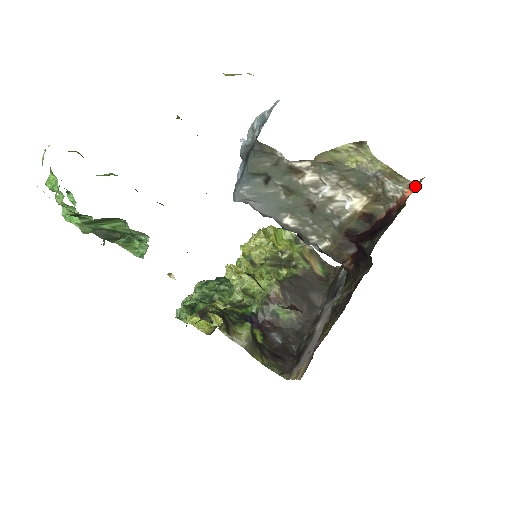
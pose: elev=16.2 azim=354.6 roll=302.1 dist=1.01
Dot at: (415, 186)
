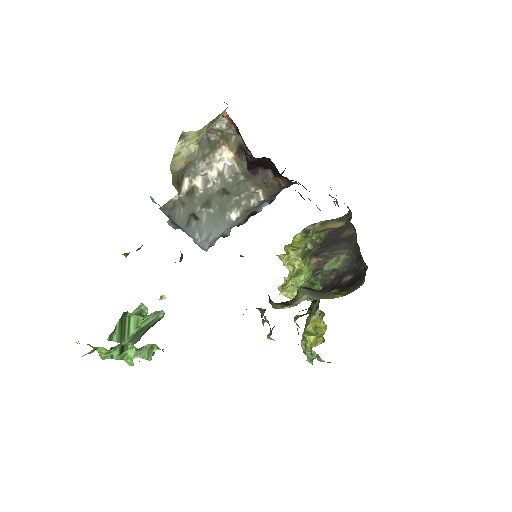
Dot at: (227, 107)
